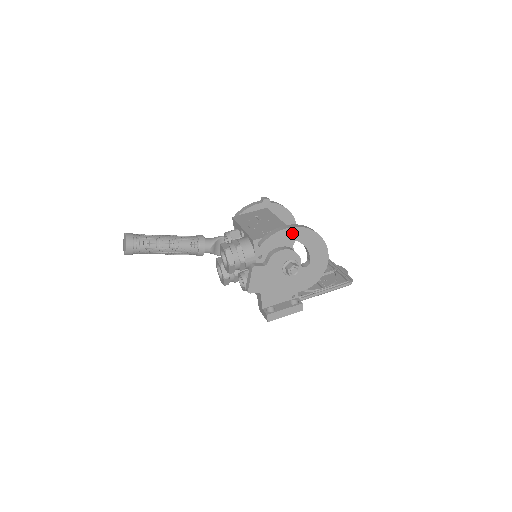
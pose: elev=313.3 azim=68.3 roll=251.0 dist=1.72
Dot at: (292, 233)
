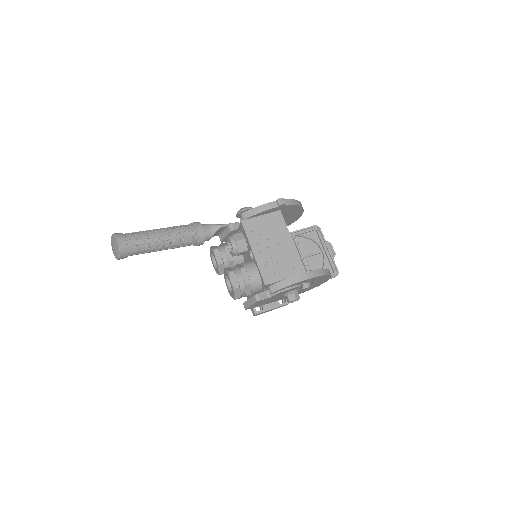
Dot at: (306, 281)
